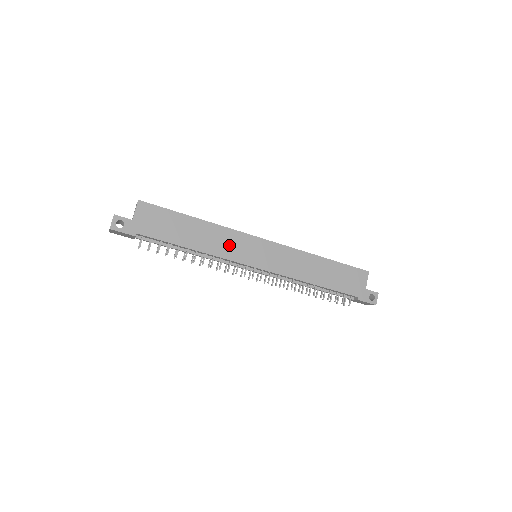
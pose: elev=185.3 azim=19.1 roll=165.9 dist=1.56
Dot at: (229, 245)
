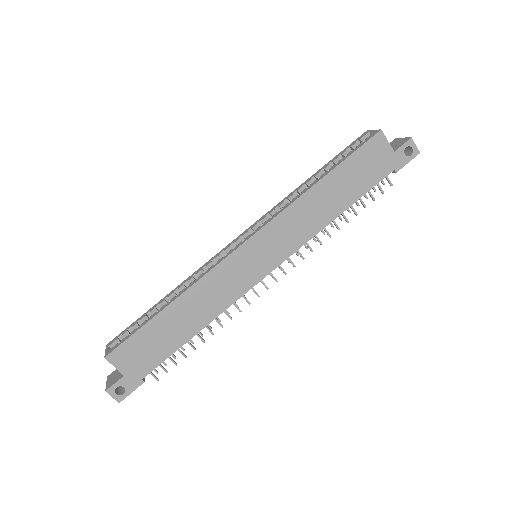
Dot at: (224, 288)
